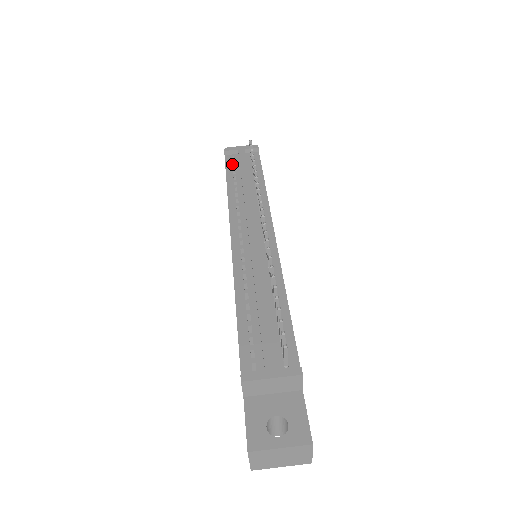
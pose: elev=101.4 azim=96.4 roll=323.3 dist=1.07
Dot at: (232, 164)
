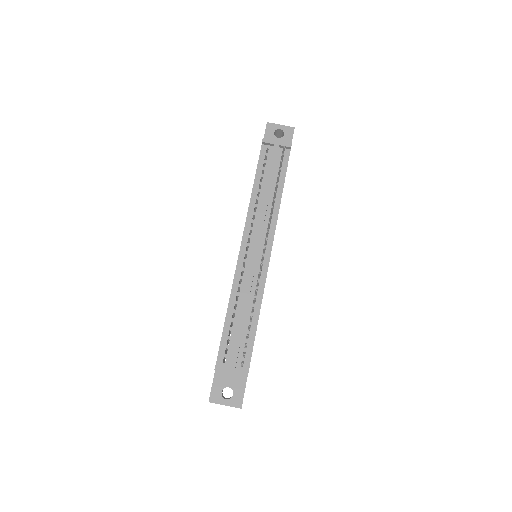
Dot at: (264, 159)
